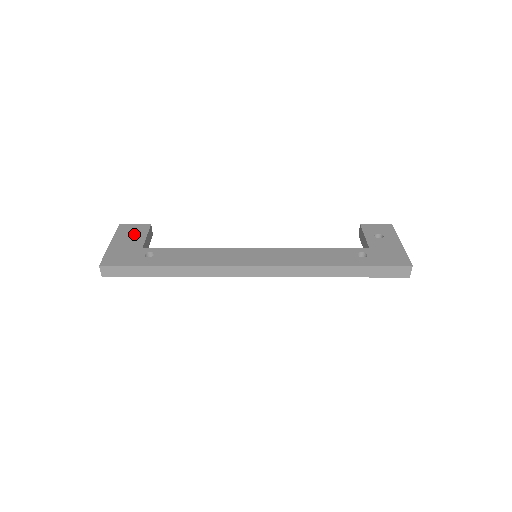
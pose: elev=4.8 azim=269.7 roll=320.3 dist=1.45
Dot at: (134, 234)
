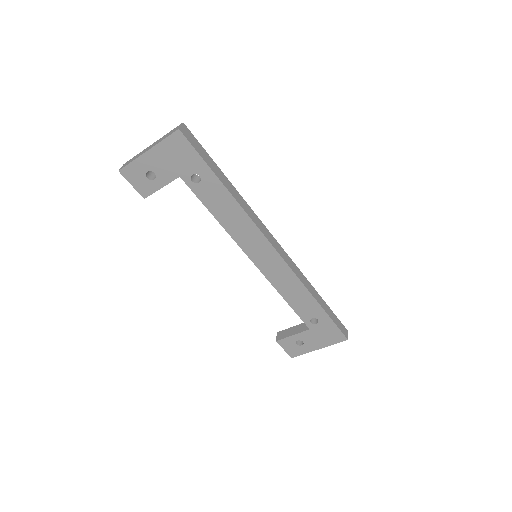
Dot at: (152, 172)
